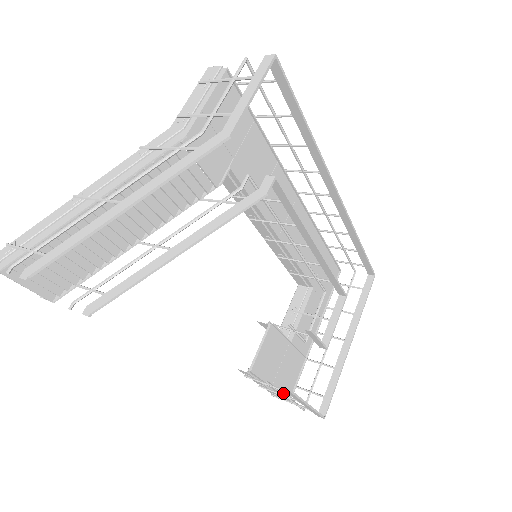
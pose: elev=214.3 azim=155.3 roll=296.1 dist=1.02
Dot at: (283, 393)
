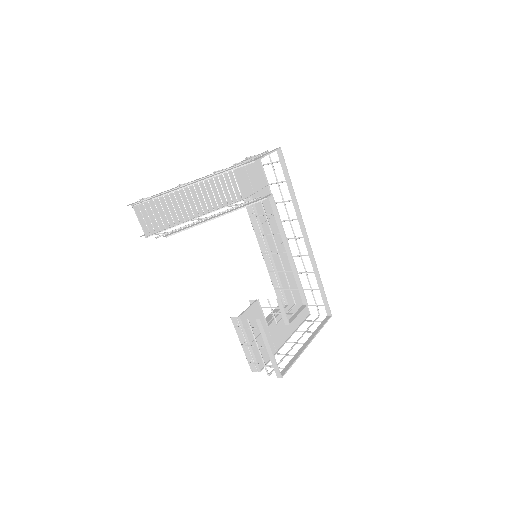
Dot at: (256, 341)
